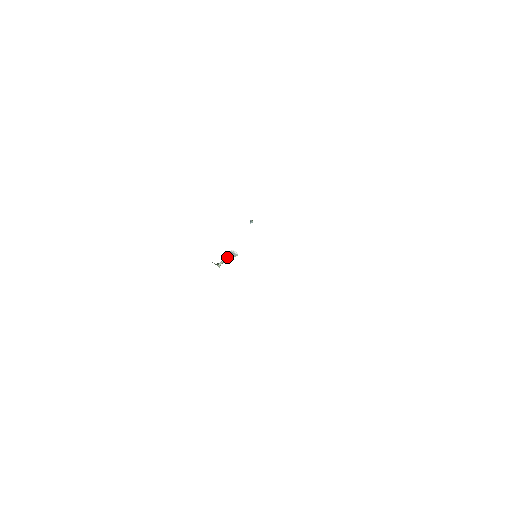
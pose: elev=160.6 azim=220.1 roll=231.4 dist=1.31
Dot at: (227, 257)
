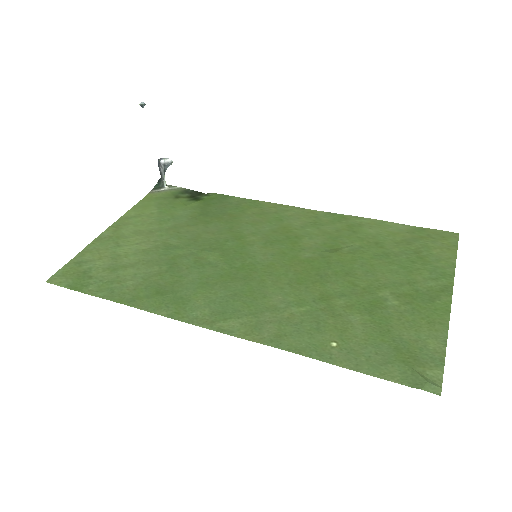
Dot at: (163, 171)
